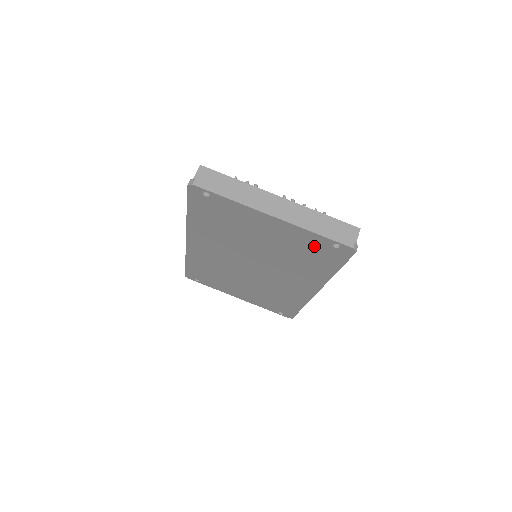
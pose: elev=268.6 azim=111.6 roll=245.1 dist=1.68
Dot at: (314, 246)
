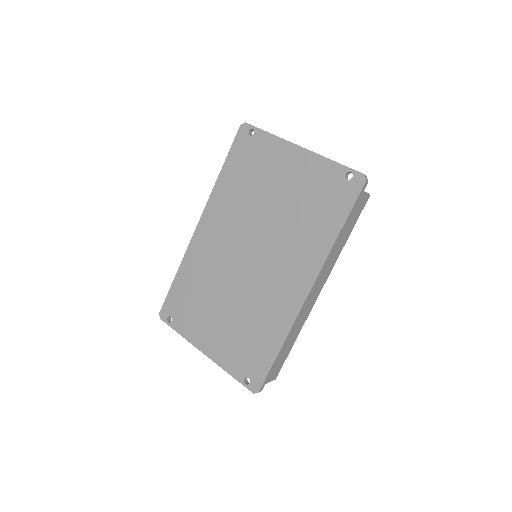
Dot at: (327, 185)
